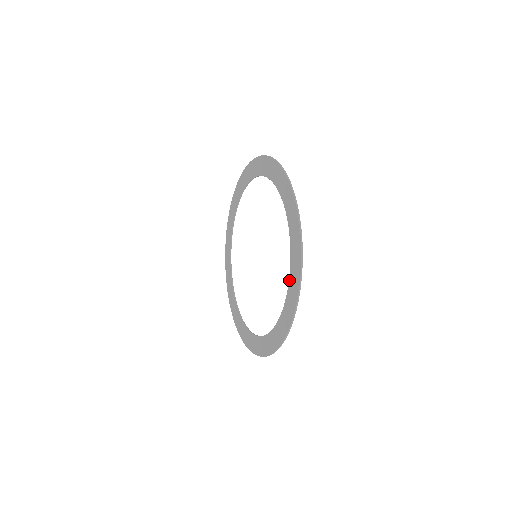
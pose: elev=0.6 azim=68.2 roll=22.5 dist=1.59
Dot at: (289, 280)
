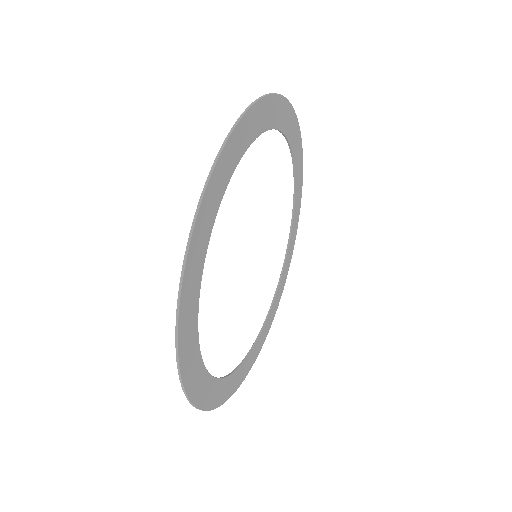
Dot at: (195, 302)
